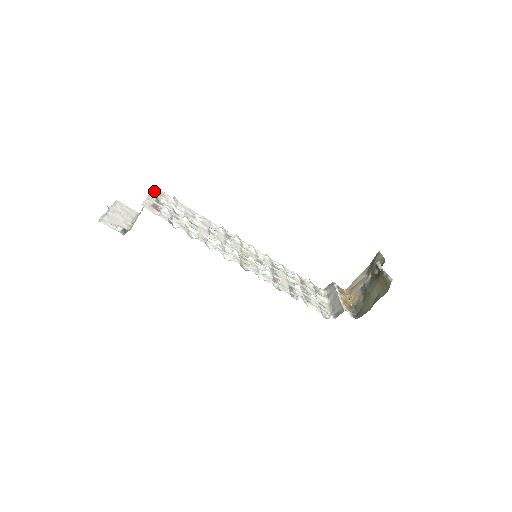
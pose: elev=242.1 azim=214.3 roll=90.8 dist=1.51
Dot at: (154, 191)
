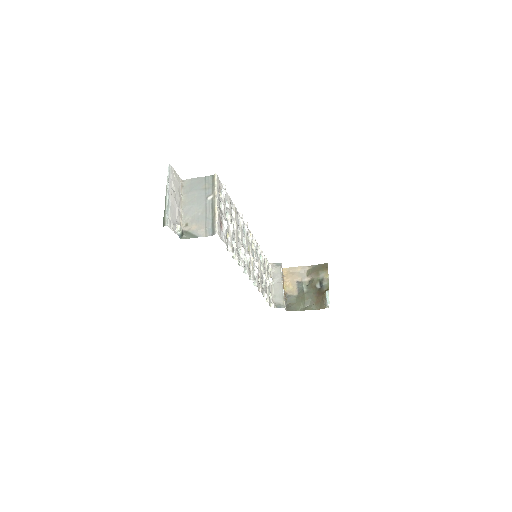
Dot at: (218, 187)
